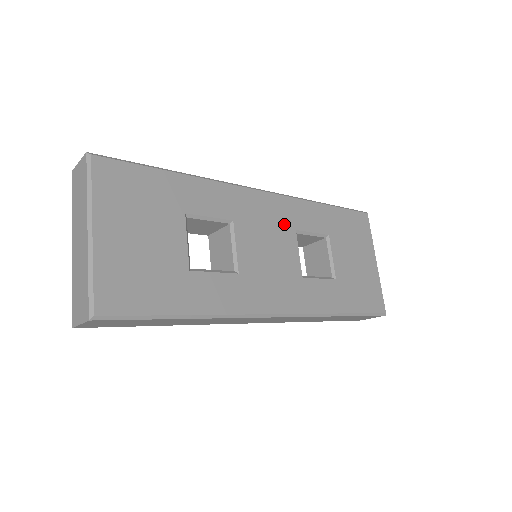
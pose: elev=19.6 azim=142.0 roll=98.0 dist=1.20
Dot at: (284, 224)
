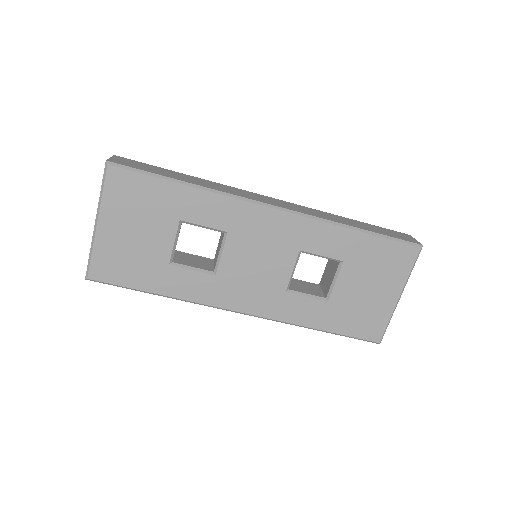
Dot at: (287, 243)
